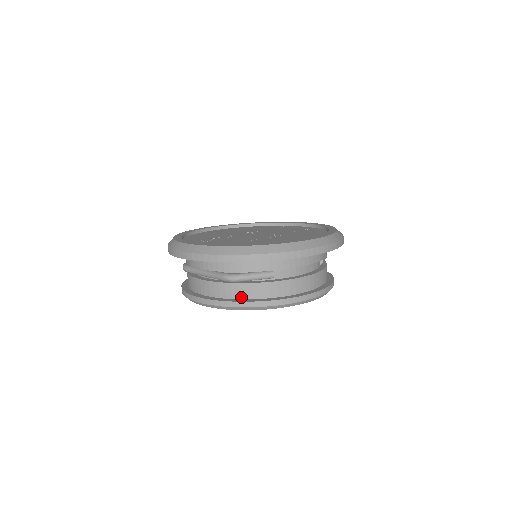
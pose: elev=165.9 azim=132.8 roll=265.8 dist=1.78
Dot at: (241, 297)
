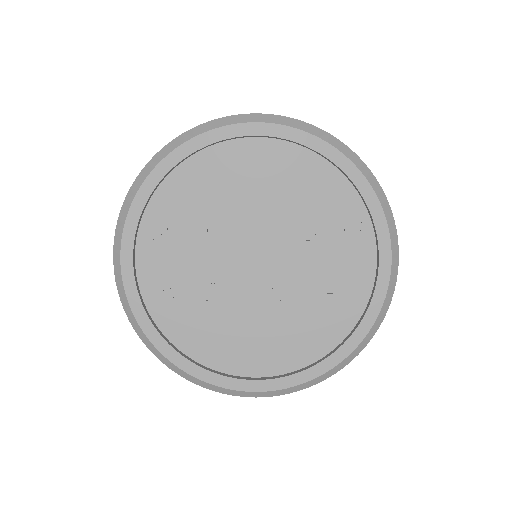
Dot at: occluded
